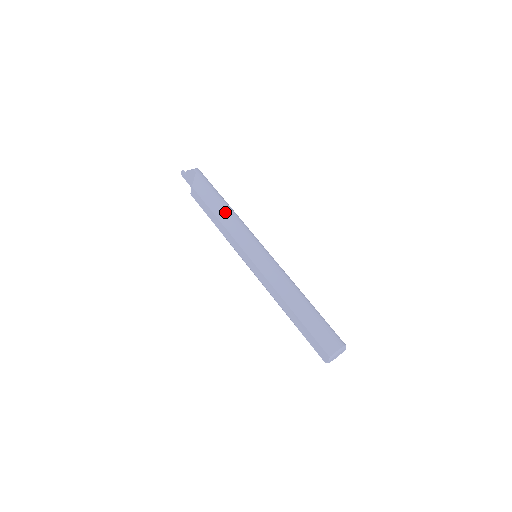
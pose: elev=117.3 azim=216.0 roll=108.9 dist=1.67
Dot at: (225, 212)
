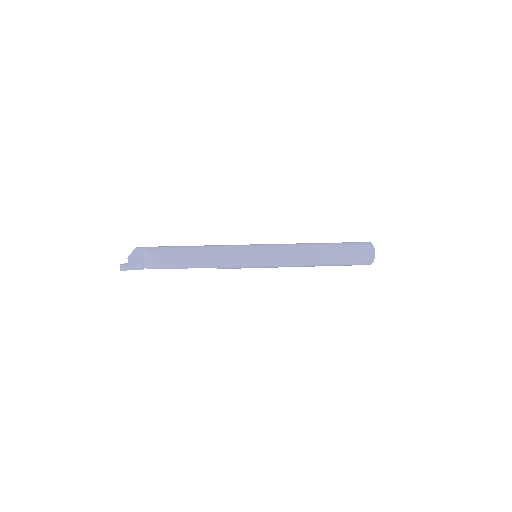
Dot at: (203, 248)
